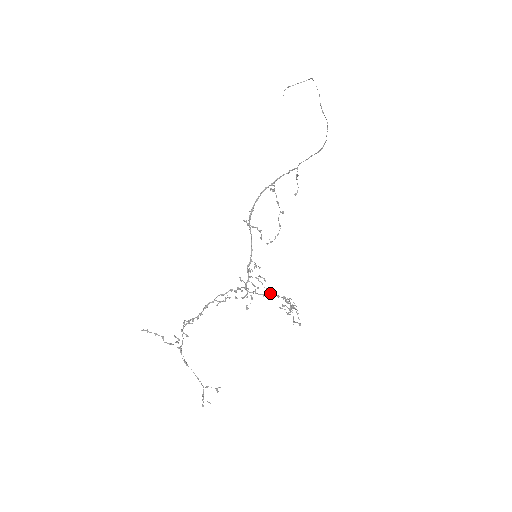
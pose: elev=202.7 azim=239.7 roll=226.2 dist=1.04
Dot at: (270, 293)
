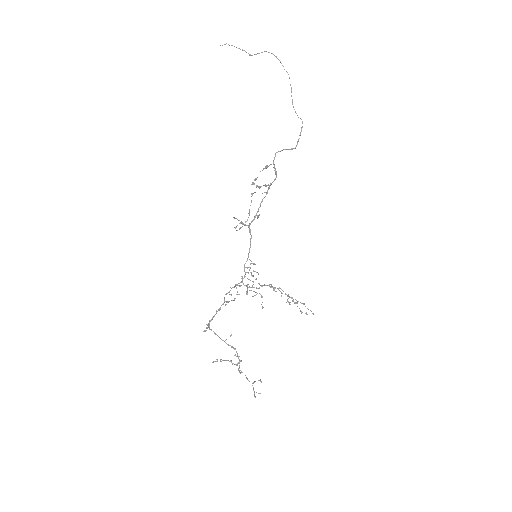
Dot at: (264, 285)
